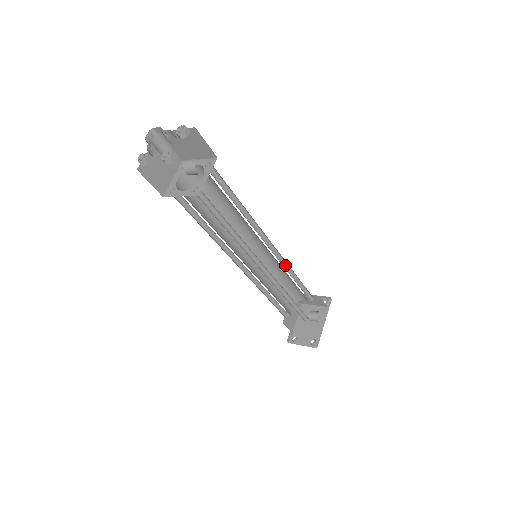
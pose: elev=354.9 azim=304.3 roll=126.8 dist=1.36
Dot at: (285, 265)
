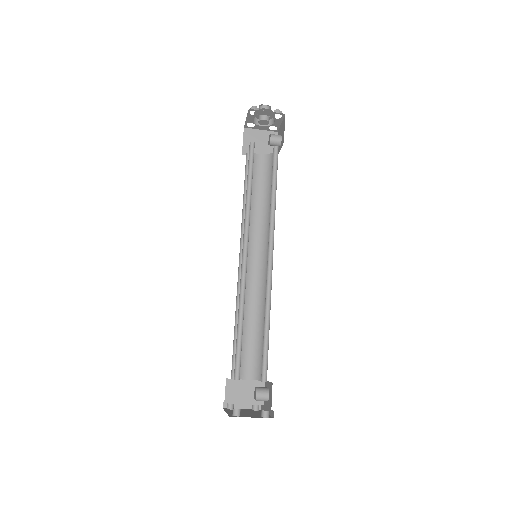
Dot at: (261, 298)
